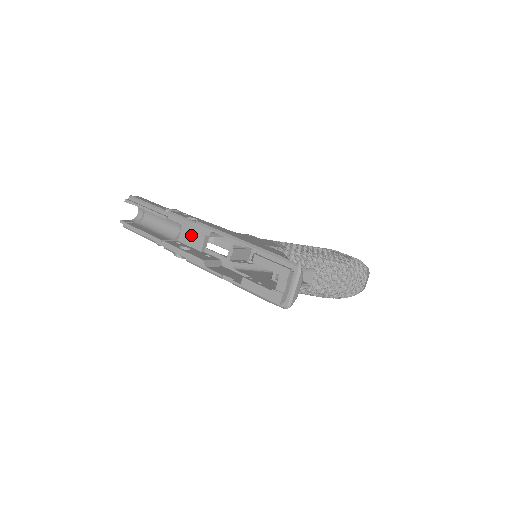
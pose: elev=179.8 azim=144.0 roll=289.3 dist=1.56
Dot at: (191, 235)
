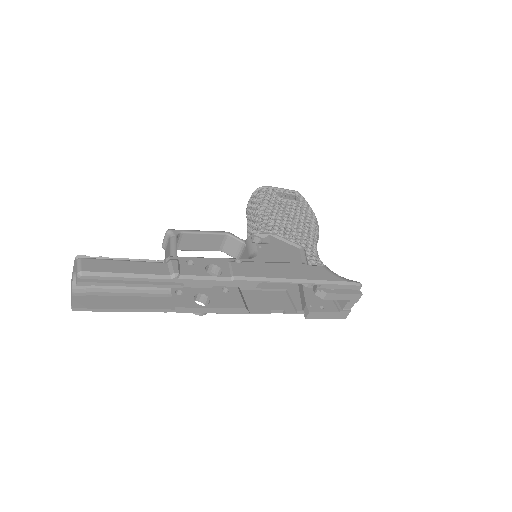
Dot at: occluded
